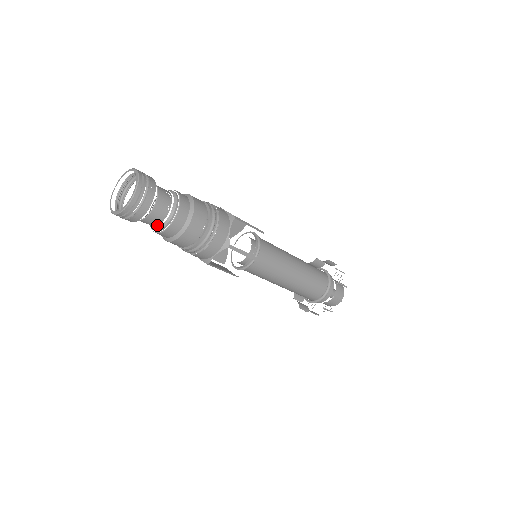
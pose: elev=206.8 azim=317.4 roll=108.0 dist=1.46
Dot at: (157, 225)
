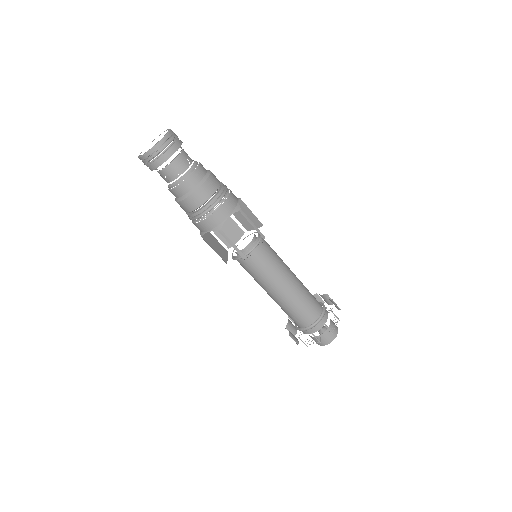
Dot at: (168, 182)
